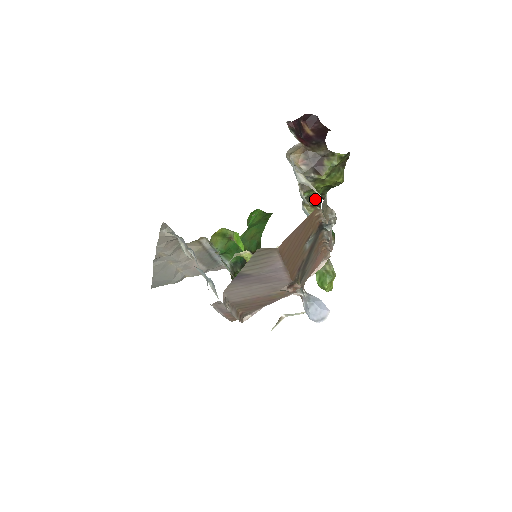
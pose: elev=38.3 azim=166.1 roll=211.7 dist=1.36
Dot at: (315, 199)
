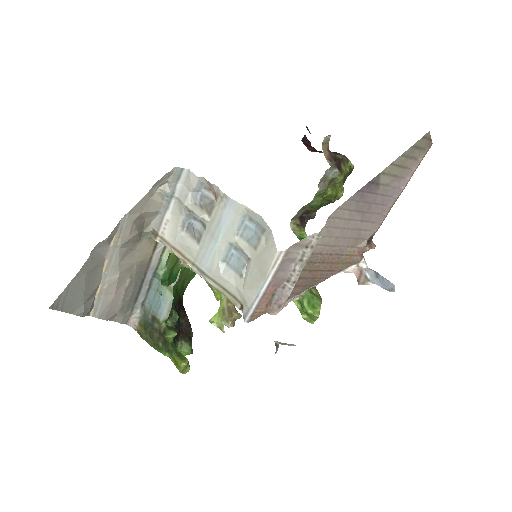
Dot at: (302, 218)
